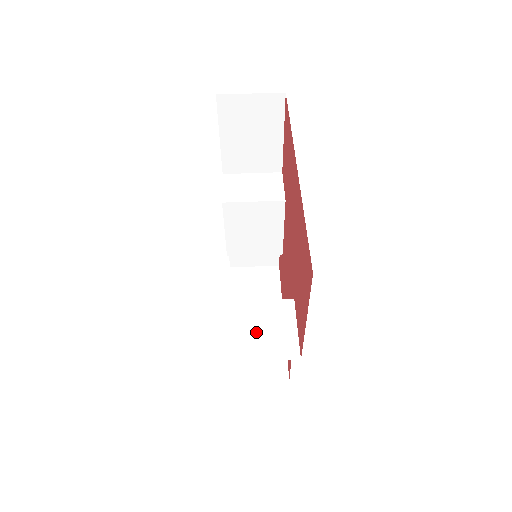
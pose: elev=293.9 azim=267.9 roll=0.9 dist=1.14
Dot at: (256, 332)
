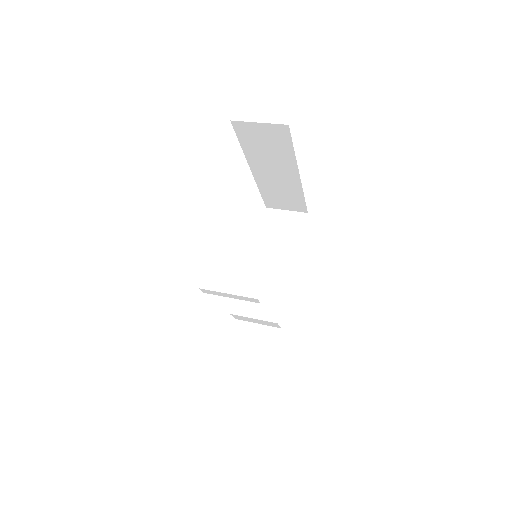
Dot at: occluded
